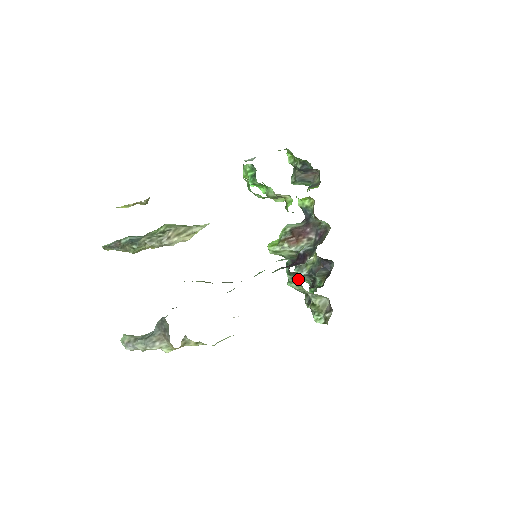
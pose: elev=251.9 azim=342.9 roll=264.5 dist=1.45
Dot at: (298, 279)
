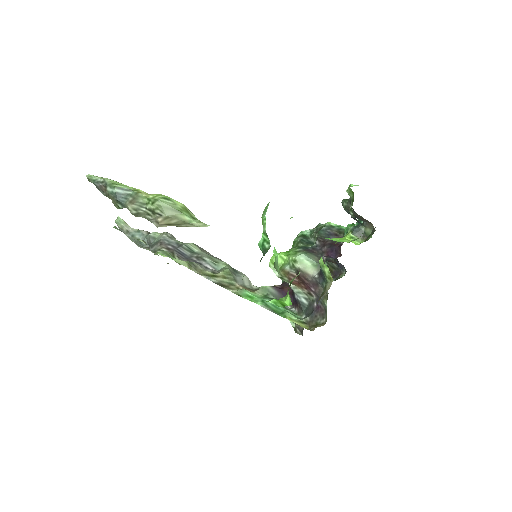
Dot at: occluded
